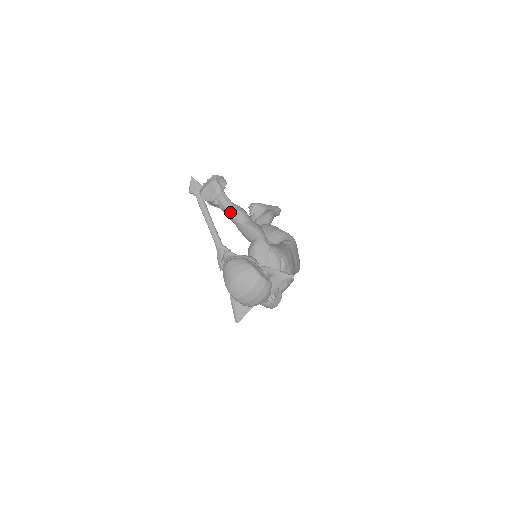
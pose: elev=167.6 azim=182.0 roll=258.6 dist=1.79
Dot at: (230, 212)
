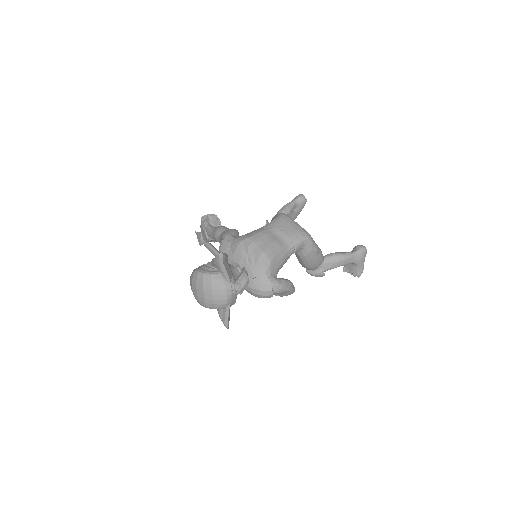
Dot at: (213, 237)
